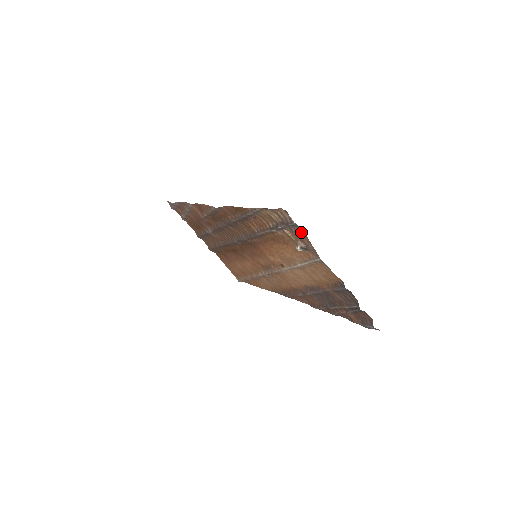
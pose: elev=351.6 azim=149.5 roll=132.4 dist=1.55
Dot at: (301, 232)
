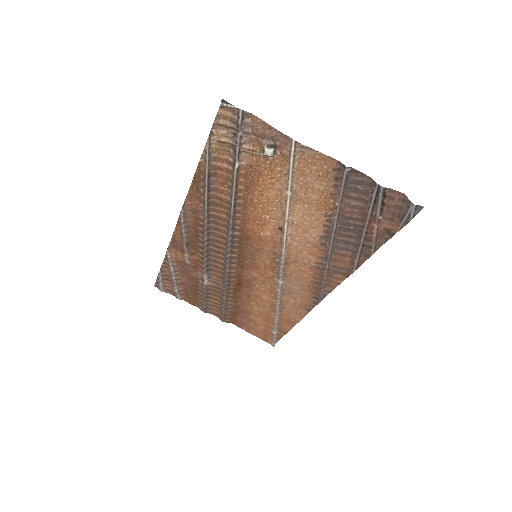
Dot at: (255, 122)
